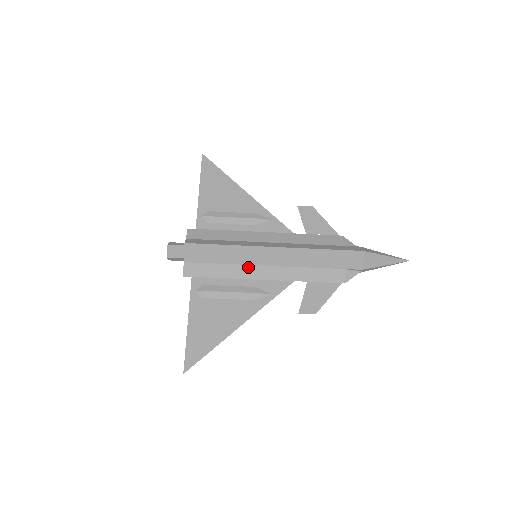
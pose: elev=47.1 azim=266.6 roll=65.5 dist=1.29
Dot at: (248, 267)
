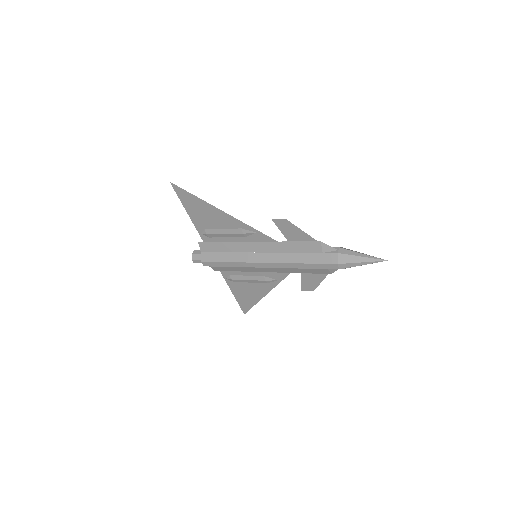
Dot at: (253, 268)
